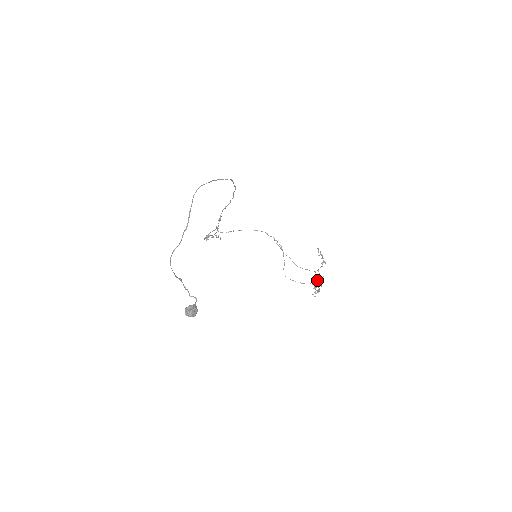
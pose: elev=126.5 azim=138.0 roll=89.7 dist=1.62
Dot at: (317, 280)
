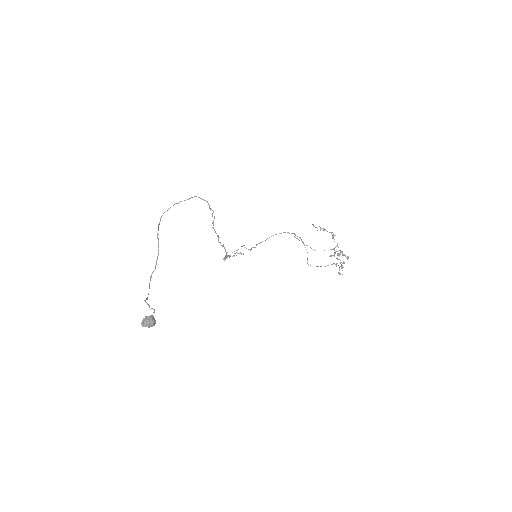
Dot at: occluded
